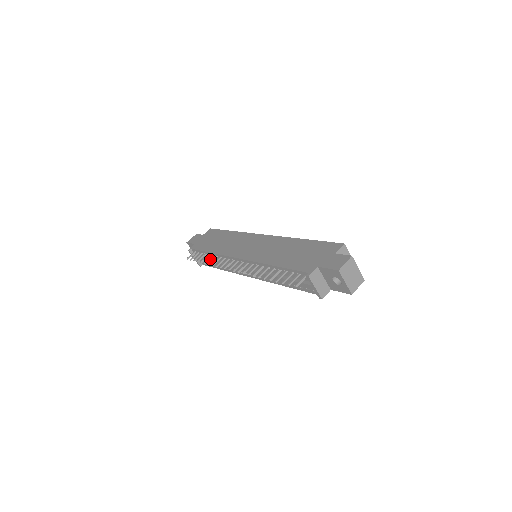
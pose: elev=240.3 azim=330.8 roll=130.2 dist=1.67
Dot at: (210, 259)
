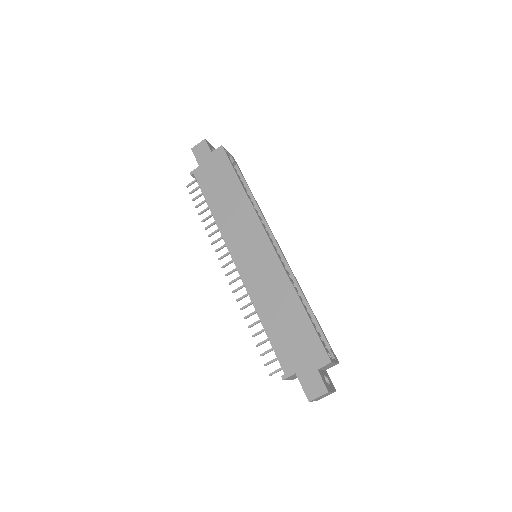
Dot at: occluded
